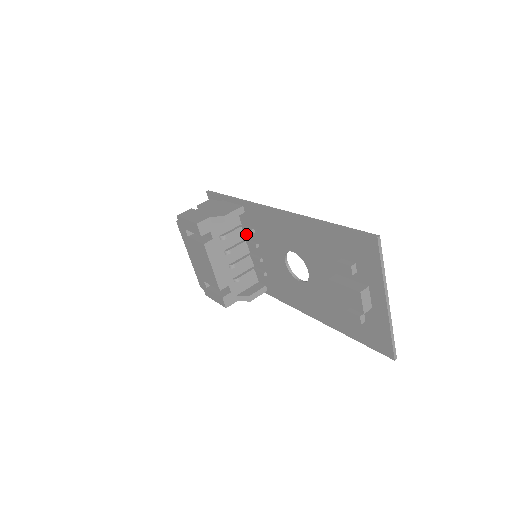
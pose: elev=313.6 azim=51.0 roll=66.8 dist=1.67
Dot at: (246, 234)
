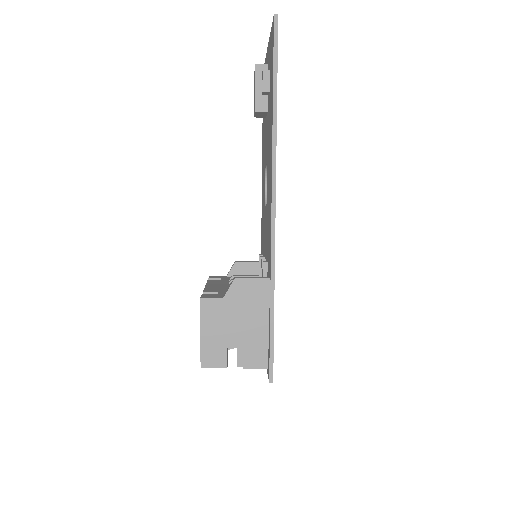
Dot at: occluded
